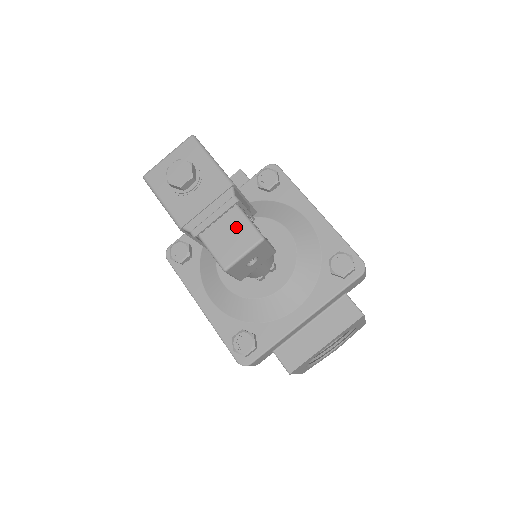
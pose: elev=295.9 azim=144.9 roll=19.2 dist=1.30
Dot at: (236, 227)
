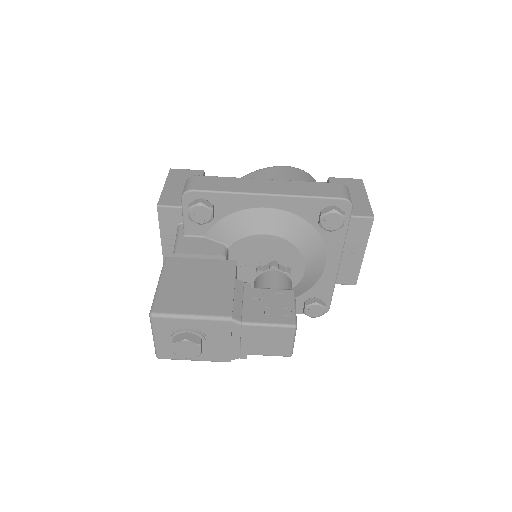
Dot at: (267, 335)
